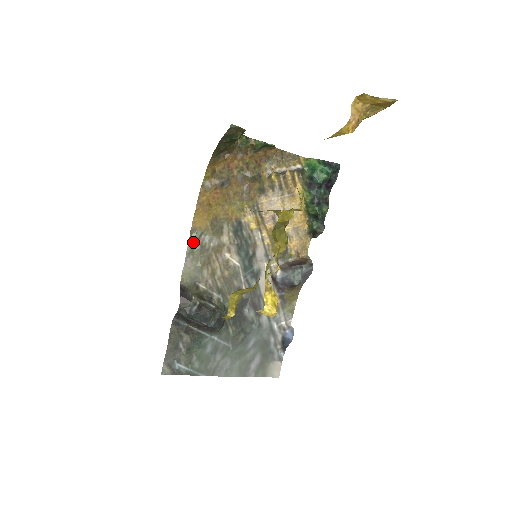
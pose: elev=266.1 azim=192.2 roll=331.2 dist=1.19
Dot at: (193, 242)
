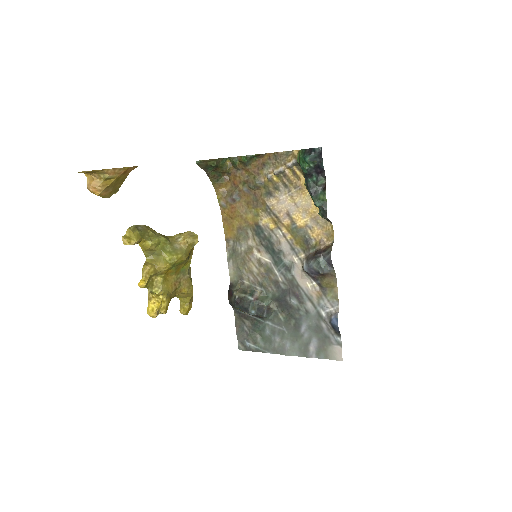
Dot at: (230, 249)
